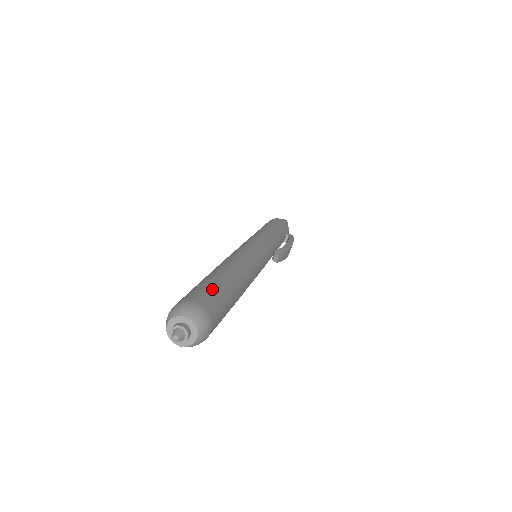
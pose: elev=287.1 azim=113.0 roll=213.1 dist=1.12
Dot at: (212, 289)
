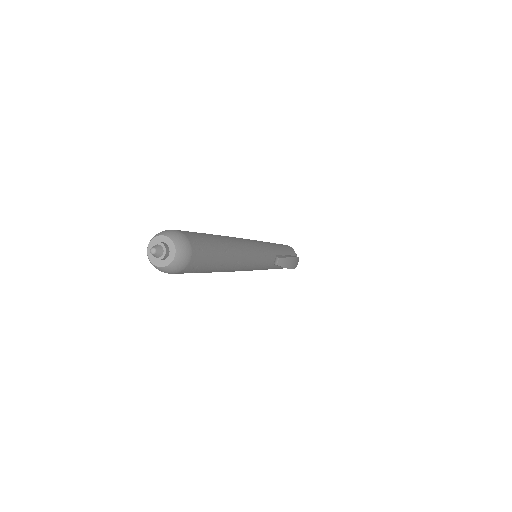
Dot at: (197, 233)
